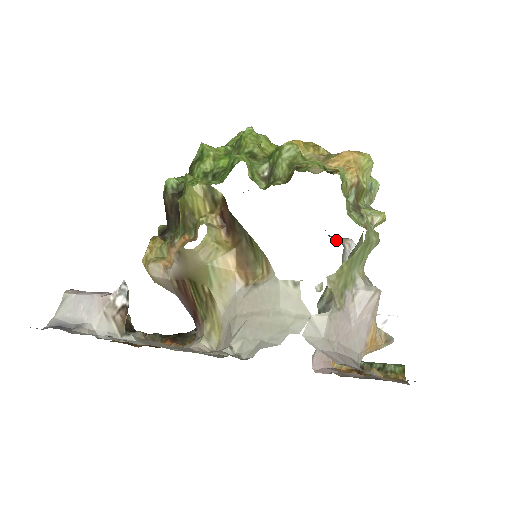
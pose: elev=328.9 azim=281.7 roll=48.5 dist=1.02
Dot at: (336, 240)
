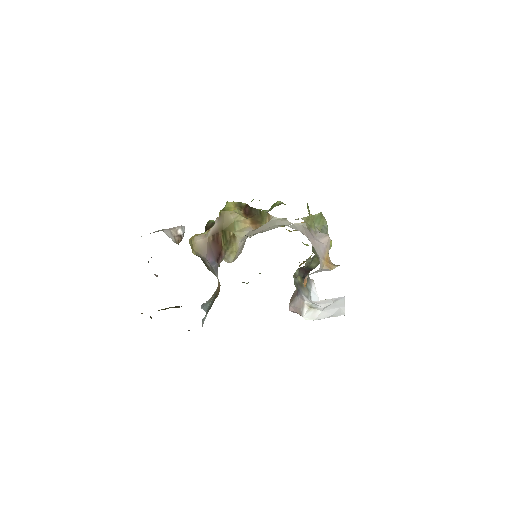
Dot at: occluded
